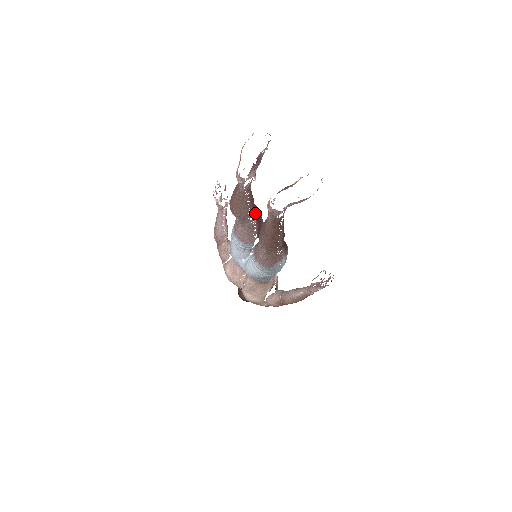
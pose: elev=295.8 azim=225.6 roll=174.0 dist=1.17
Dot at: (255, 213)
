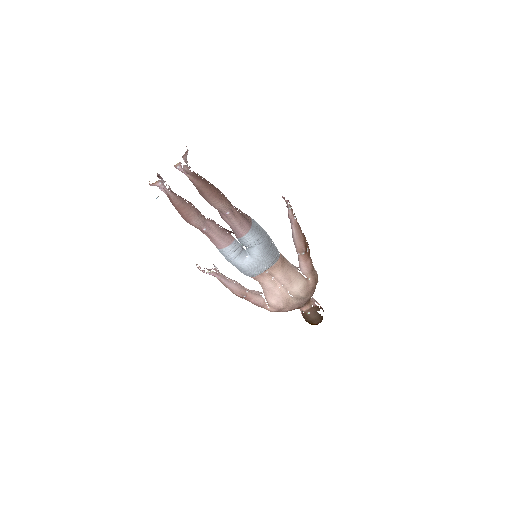
Dot at: (207, 218)
